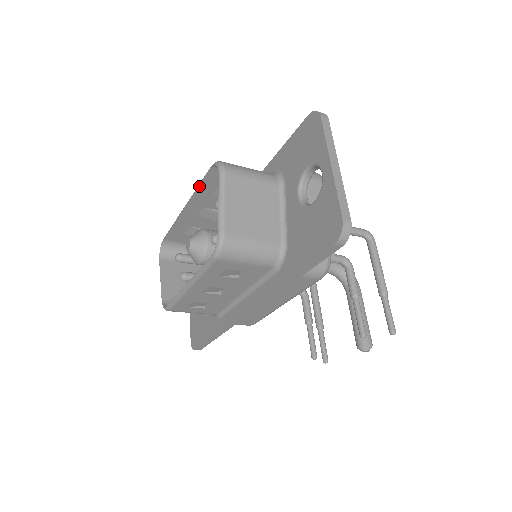
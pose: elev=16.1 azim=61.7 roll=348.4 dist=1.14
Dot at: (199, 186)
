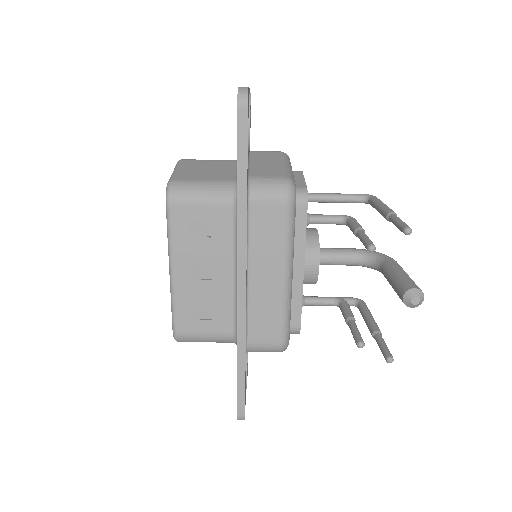
Dot at: occluded
